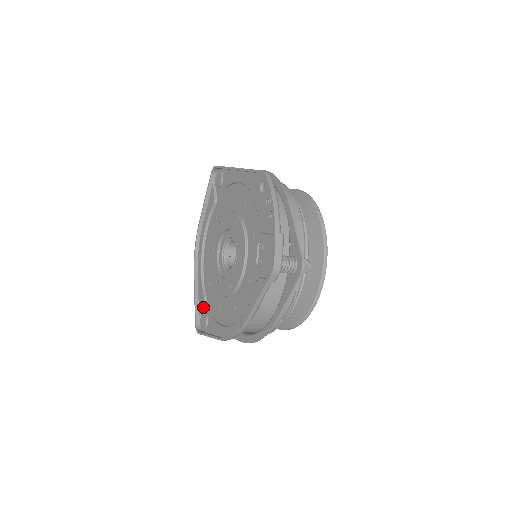
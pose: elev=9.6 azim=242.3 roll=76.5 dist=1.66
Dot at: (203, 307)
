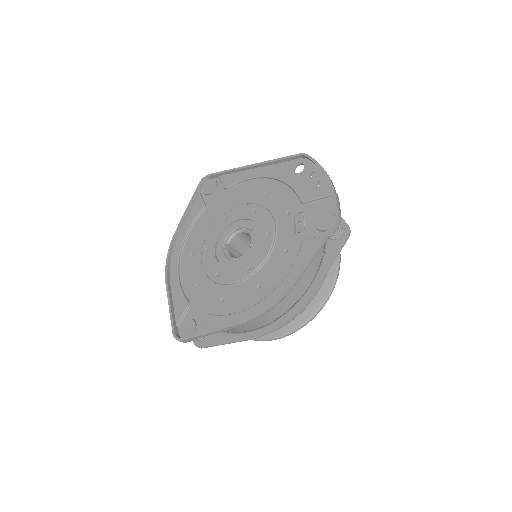
Dot at: (184, 313)
